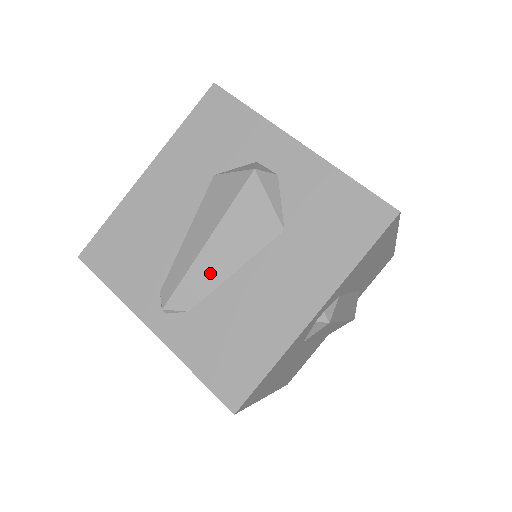
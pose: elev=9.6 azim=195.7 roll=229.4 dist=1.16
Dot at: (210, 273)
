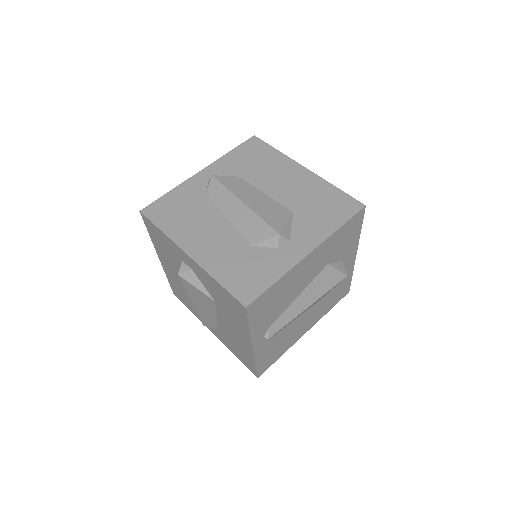
Dot at: occluded
